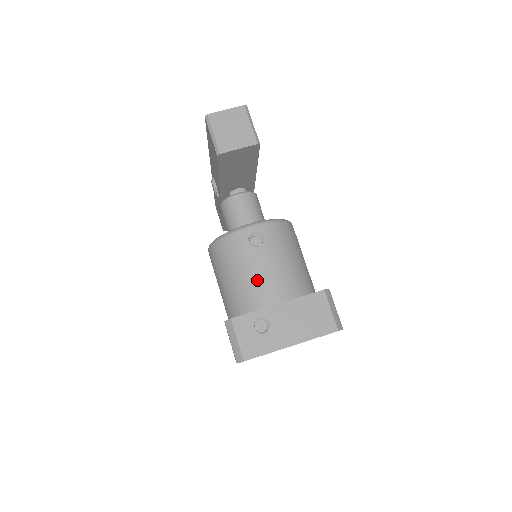
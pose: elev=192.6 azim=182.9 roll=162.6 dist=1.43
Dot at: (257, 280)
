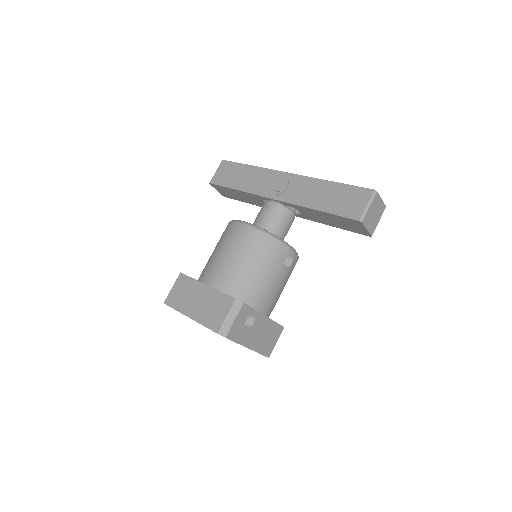
Dot at: (268, 288)
